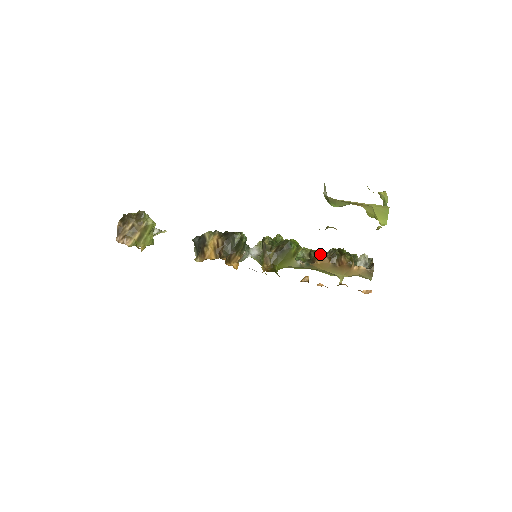
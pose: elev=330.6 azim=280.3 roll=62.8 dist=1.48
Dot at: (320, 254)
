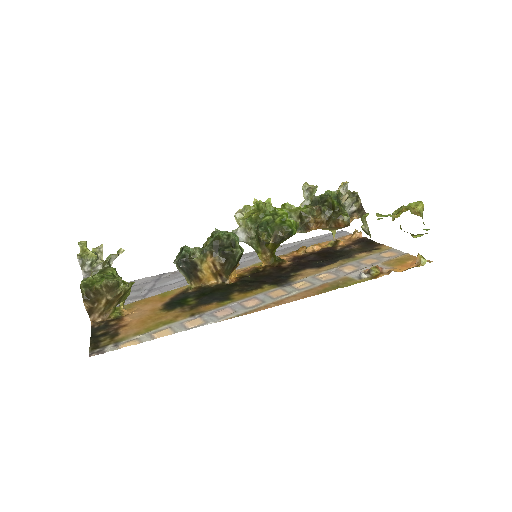
Dot at: (311, 213)
